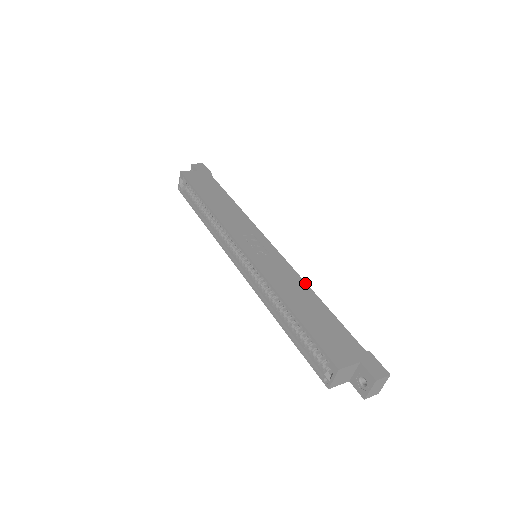
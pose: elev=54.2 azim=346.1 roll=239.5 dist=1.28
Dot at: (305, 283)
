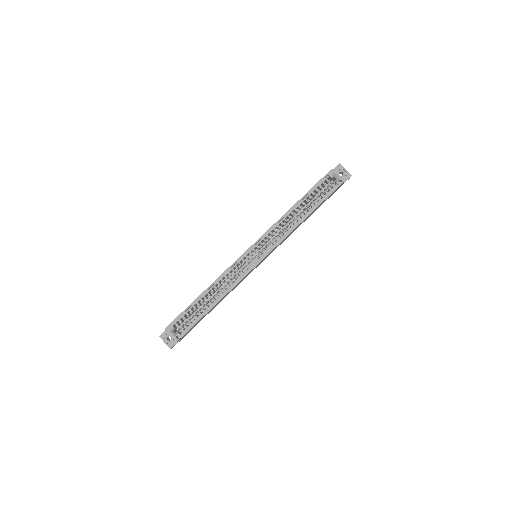
Dot at: occluded
